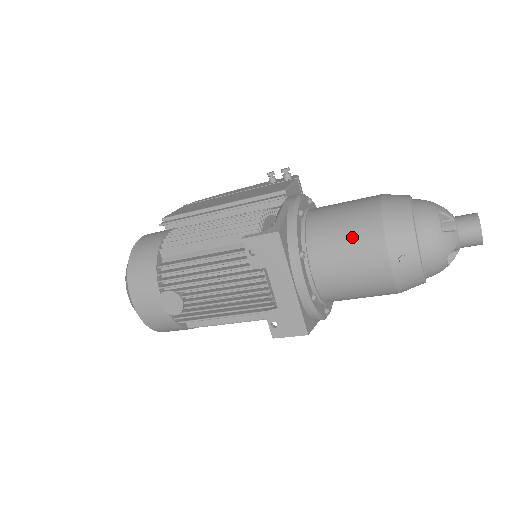
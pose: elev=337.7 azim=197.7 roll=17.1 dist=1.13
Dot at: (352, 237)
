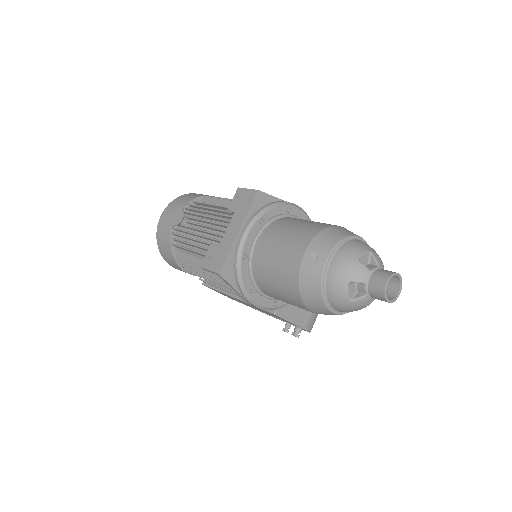
Dot at: (299, 228)
